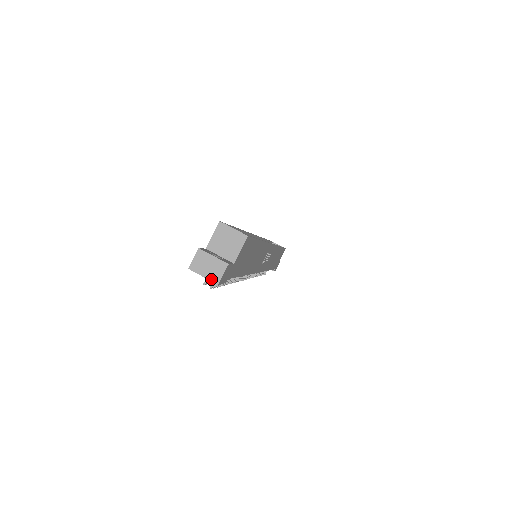
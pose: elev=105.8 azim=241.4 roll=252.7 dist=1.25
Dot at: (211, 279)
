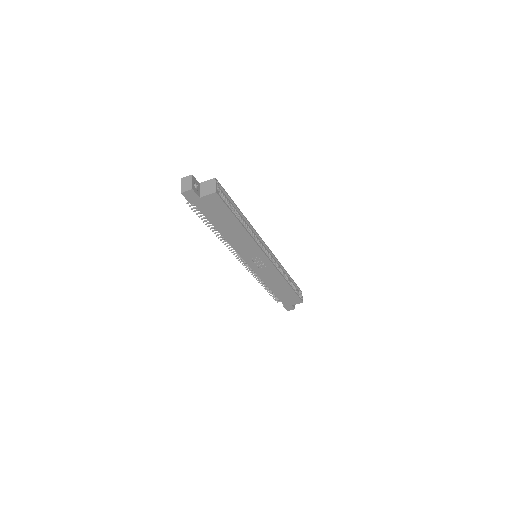
Dot at: (182, 189)
